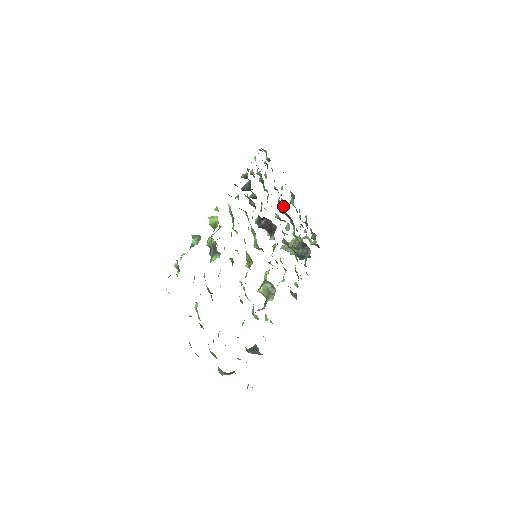
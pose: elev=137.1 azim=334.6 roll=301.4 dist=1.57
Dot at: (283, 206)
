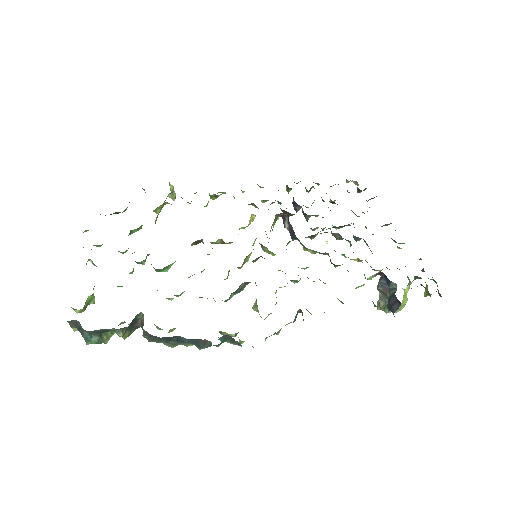
Dot at: occluded
